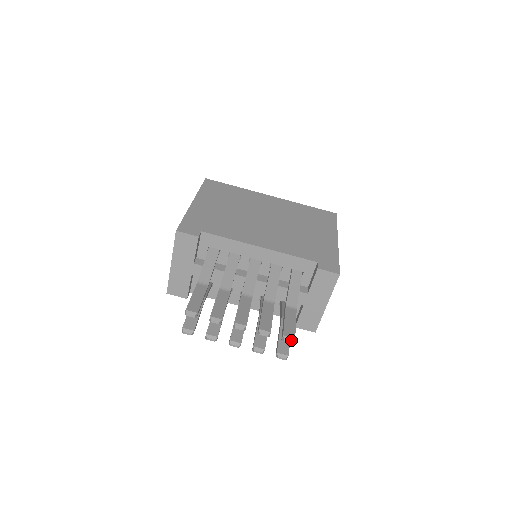
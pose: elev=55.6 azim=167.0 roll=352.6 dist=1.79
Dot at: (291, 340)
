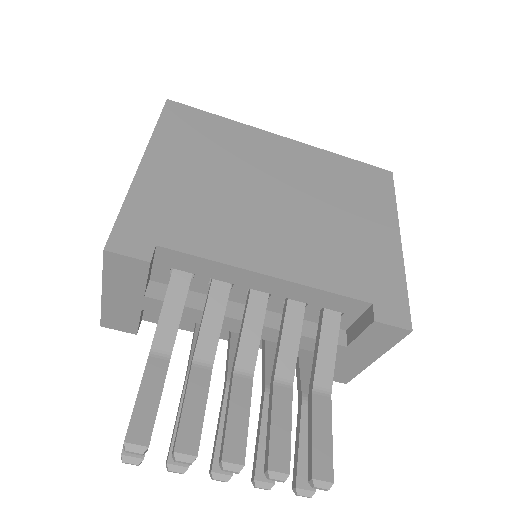
Dot at: (326, 487)
